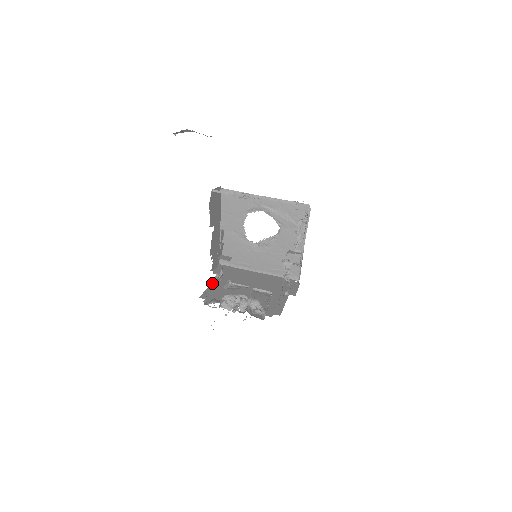
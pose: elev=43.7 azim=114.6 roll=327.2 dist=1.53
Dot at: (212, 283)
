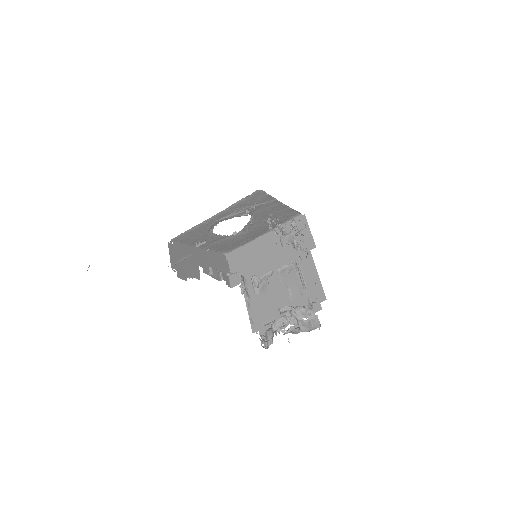
Dot at: (244, 297)
